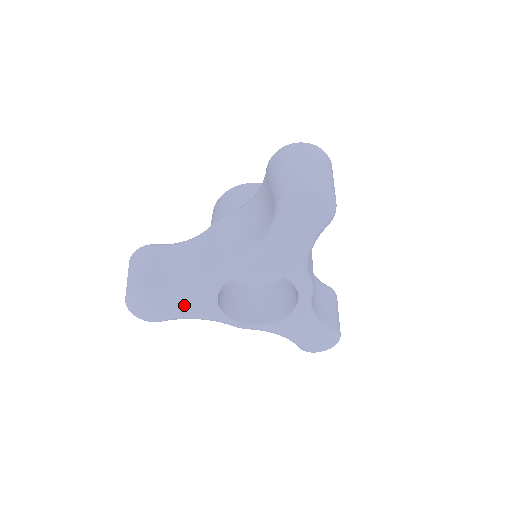
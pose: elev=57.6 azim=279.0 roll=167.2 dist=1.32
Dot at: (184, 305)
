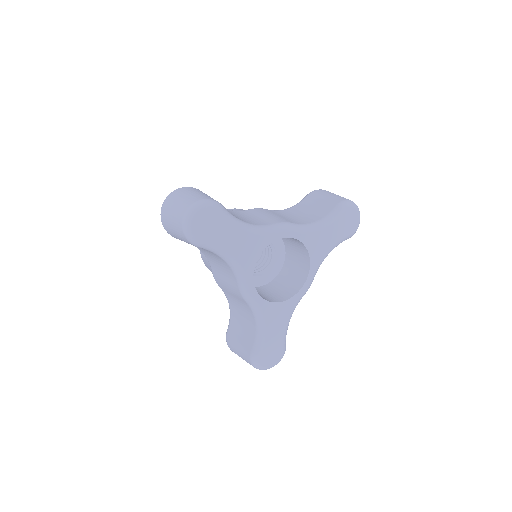
Dot at: (240, 238)
